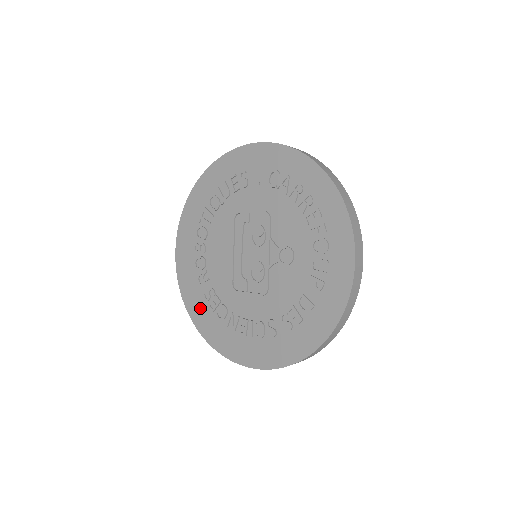
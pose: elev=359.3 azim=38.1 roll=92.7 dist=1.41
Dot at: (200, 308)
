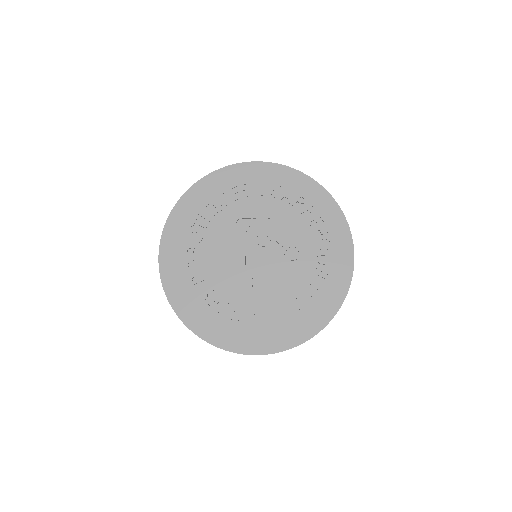
Dot at: (194, 308)
